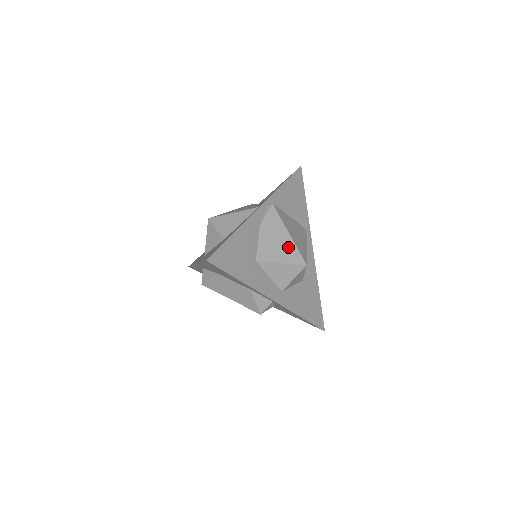
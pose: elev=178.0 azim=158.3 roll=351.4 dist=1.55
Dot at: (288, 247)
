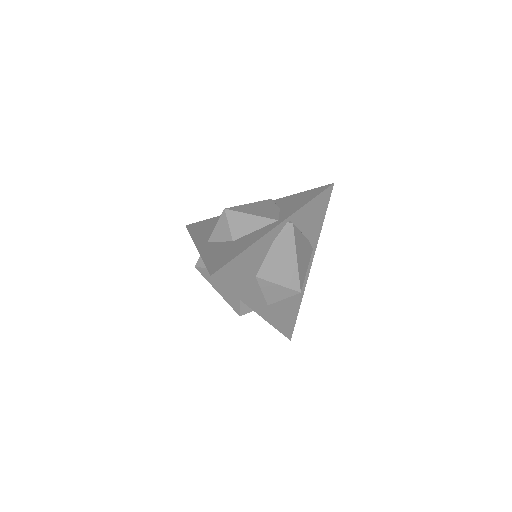
Dot at: (291, 271)
